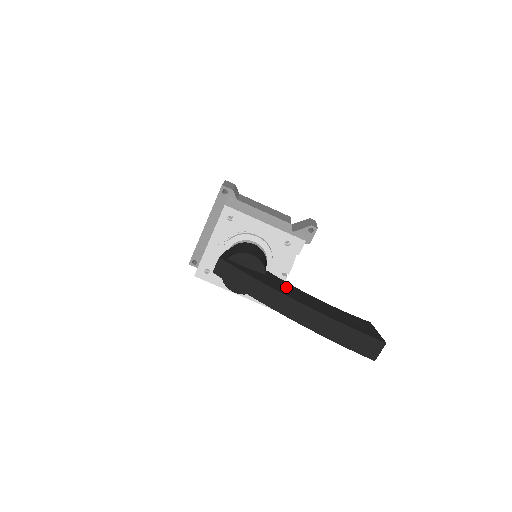
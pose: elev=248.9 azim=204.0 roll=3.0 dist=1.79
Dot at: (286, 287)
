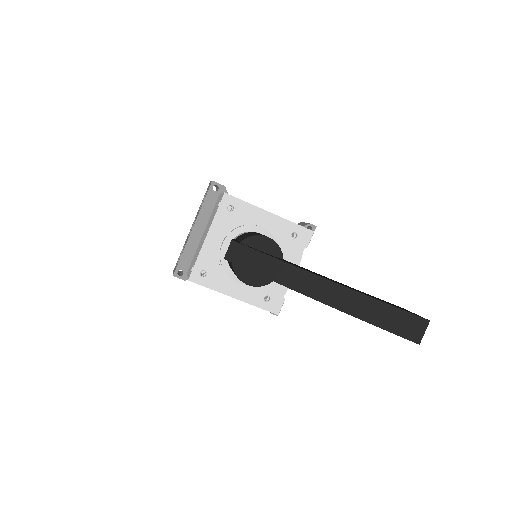
Dot at: (310, 271)
